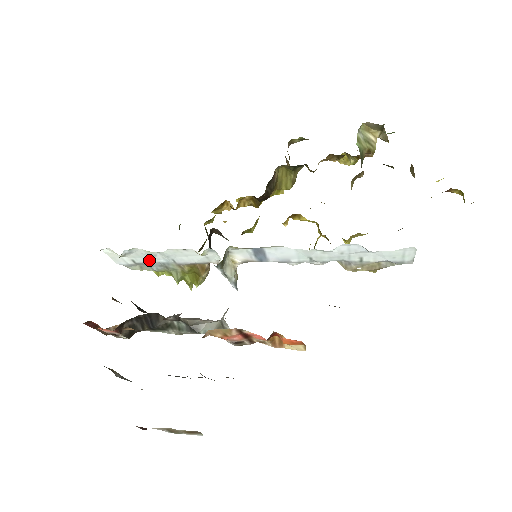
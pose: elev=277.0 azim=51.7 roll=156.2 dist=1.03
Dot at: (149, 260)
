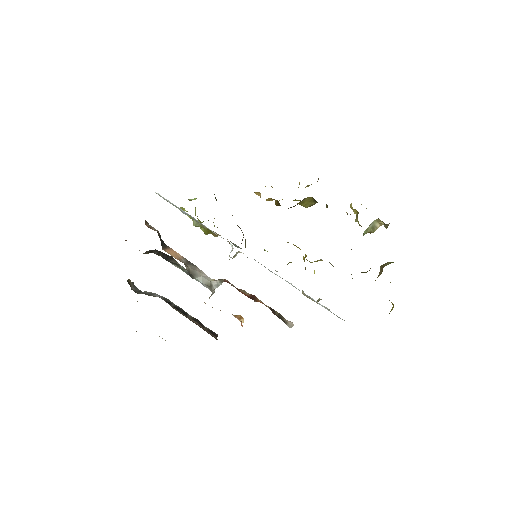
Dot at: (184, 211)
